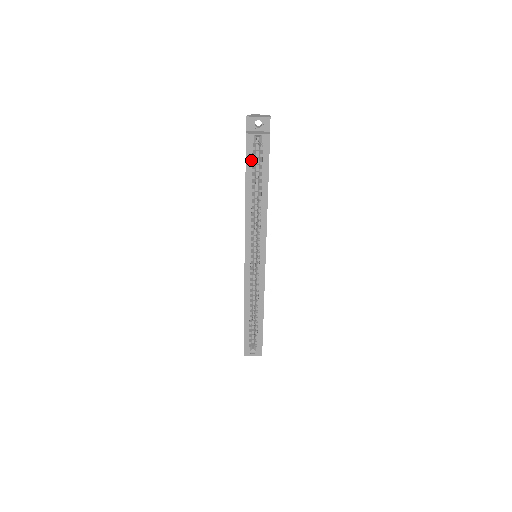
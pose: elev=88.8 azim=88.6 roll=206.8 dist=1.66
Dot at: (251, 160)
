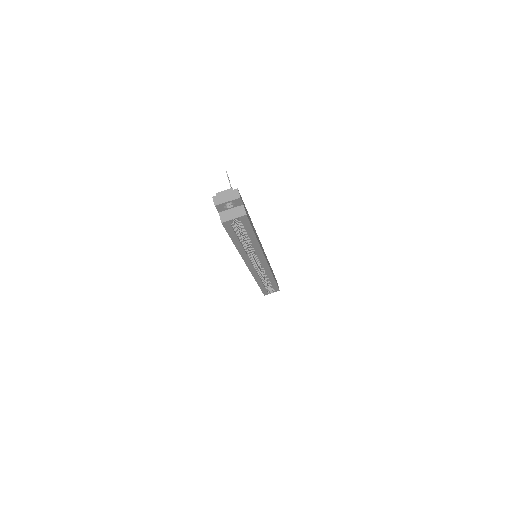
Dot at: (233, 232)
